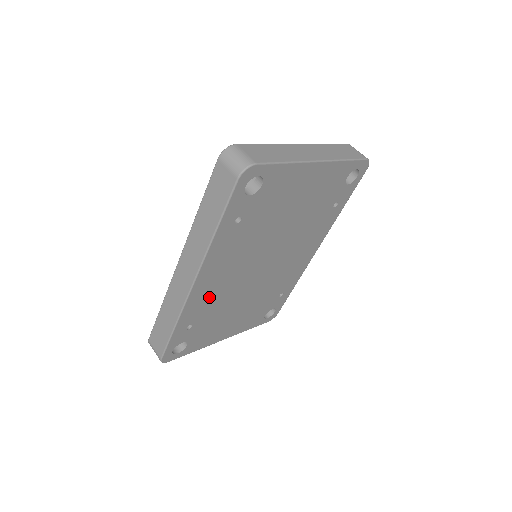
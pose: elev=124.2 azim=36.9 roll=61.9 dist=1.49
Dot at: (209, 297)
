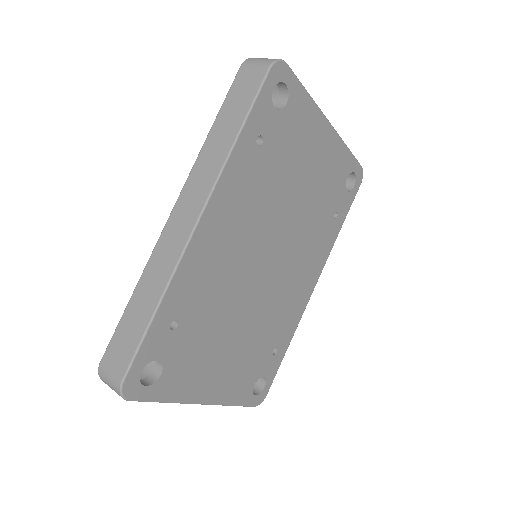
Dot at: (207, 273)
